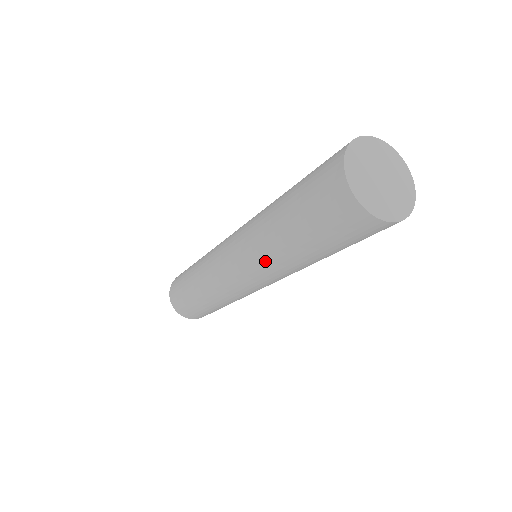
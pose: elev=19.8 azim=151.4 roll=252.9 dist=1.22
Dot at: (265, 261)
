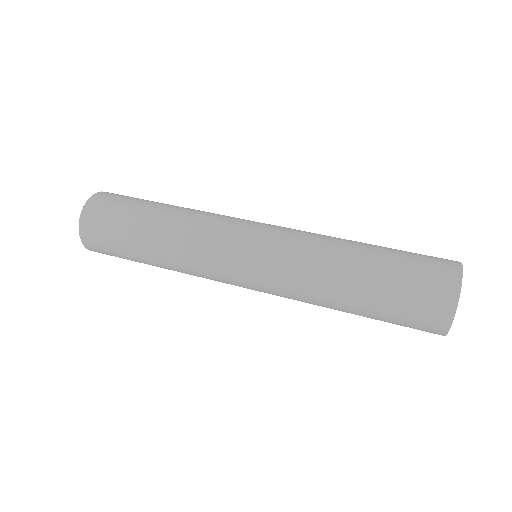
Dot at: (301, 298)
